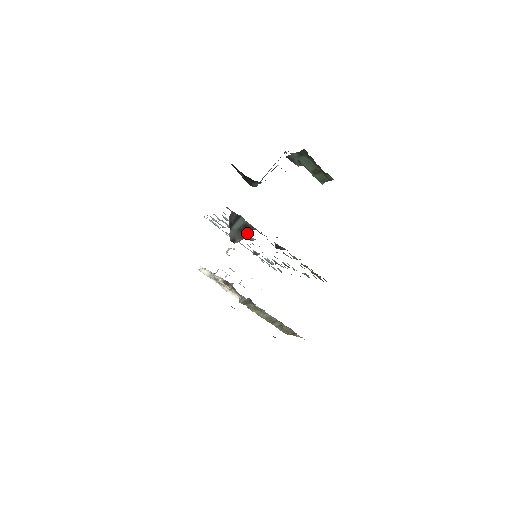
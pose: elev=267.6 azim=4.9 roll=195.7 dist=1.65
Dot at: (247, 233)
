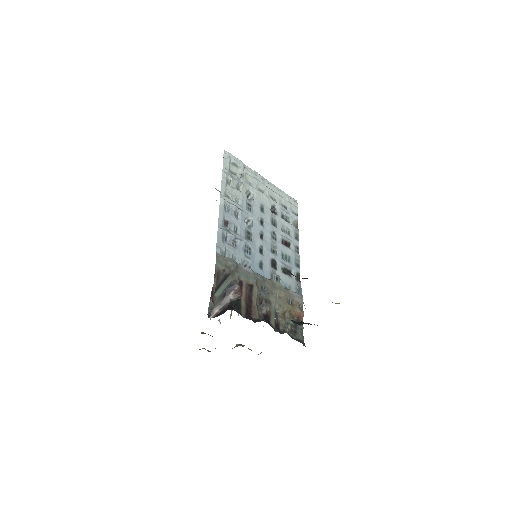
Dot at: (228, 301)
